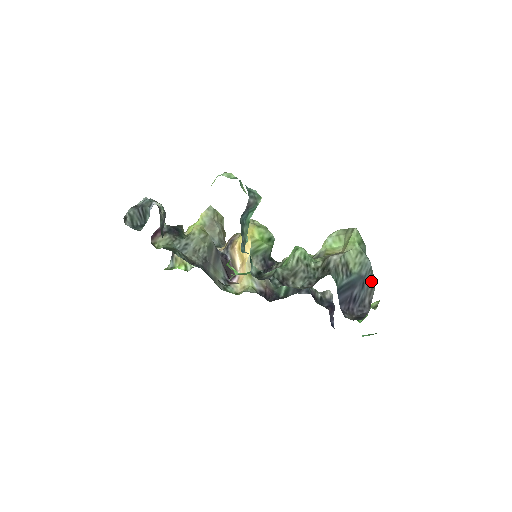
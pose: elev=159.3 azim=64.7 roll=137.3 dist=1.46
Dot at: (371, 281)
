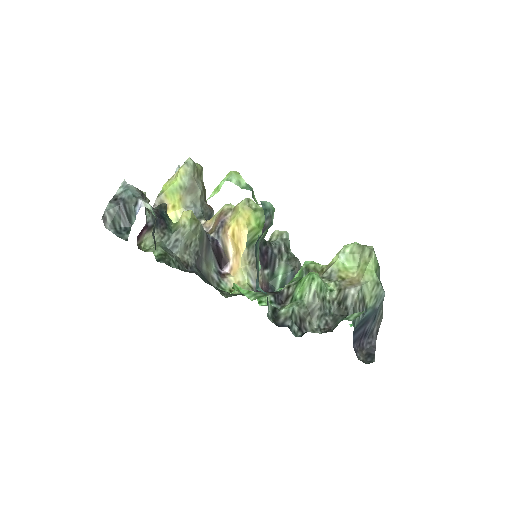
Dot at: (381, 309)
